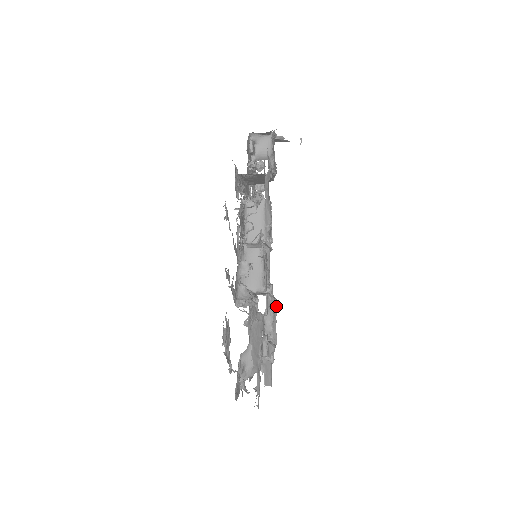
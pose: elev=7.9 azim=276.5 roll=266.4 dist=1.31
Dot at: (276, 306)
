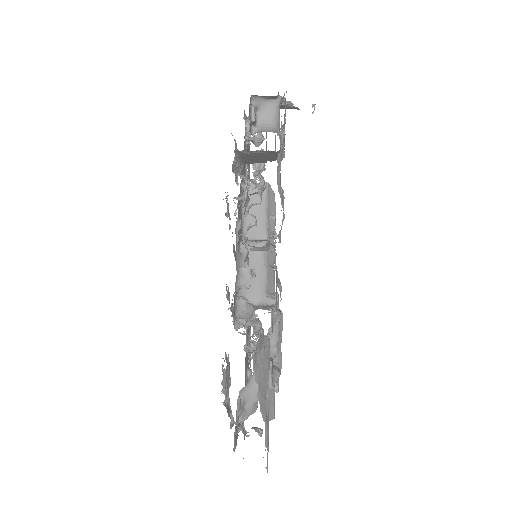
Dot at: (282, 320)
